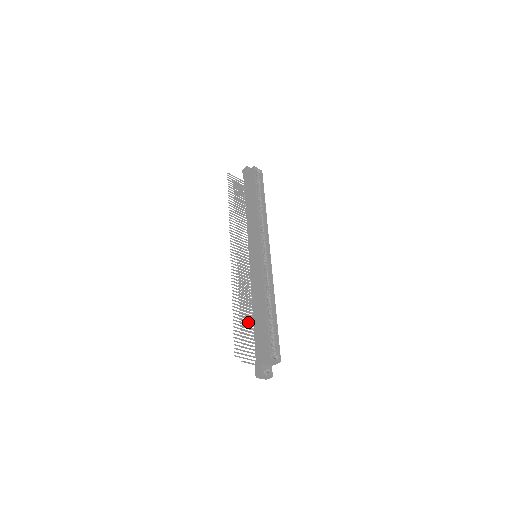
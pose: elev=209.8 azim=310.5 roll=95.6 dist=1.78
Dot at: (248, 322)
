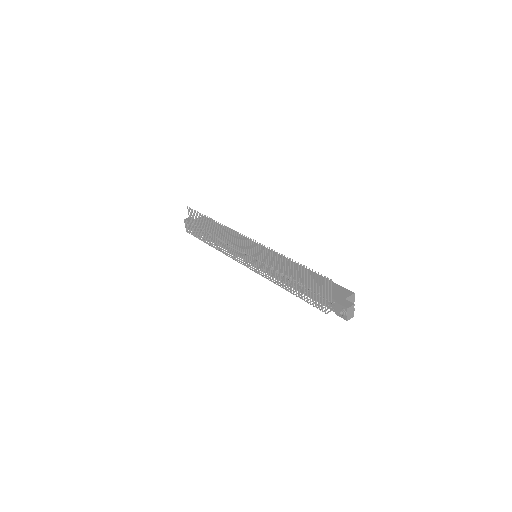
Dot at: occluded
